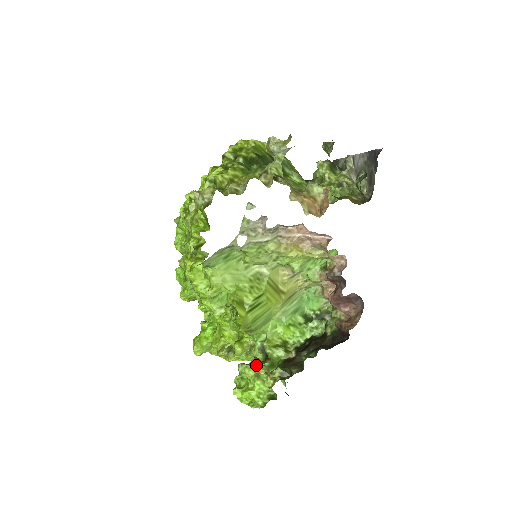
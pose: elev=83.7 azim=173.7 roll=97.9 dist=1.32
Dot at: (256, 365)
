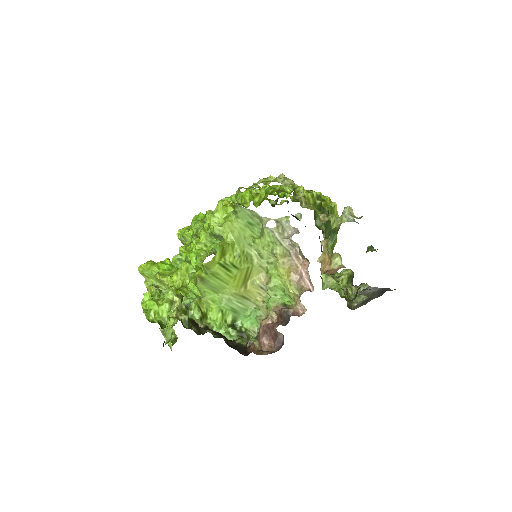
Dot at: (179, 297)
